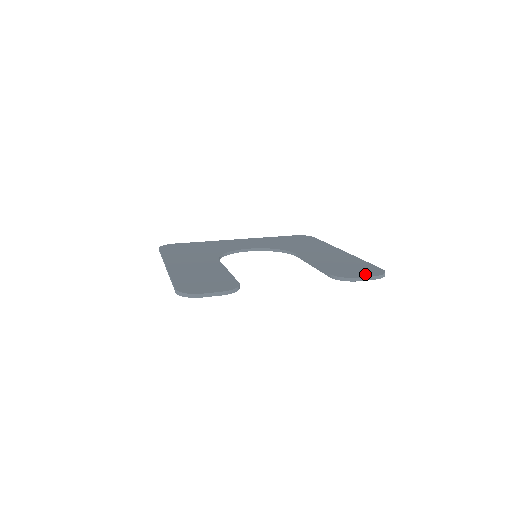
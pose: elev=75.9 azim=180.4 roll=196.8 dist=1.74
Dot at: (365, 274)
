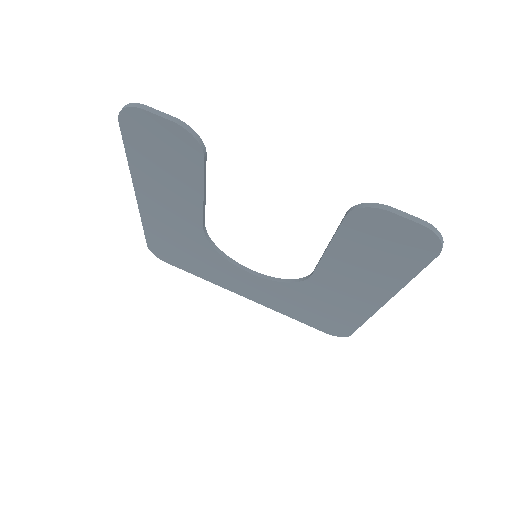
Dot at: (405, 222)
